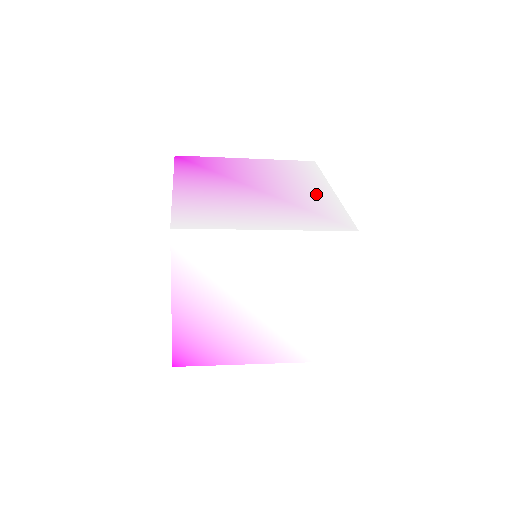
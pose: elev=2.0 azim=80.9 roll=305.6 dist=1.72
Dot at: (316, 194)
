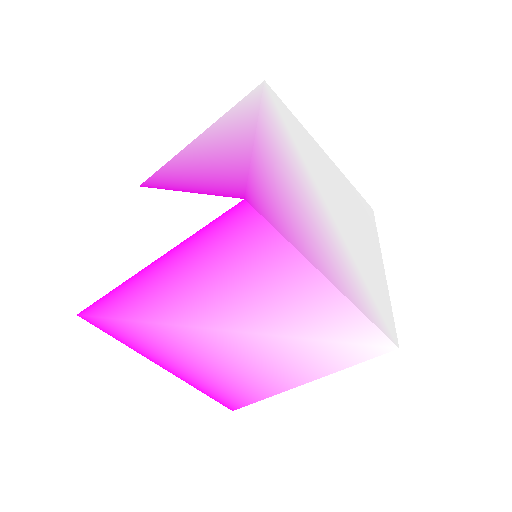
Dot at: occluded
